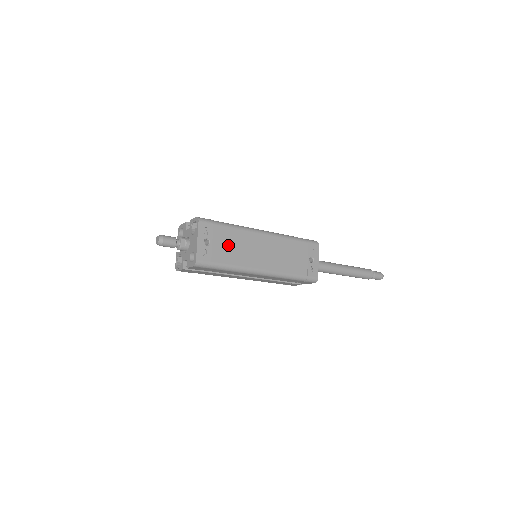
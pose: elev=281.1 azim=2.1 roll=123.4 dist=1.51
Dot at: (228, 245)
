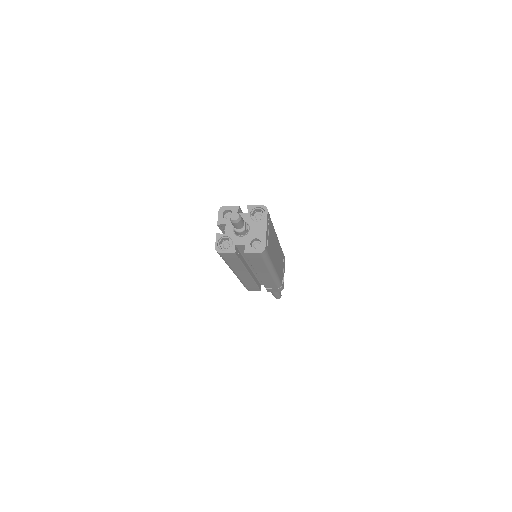
Dot at: (271, 240)
